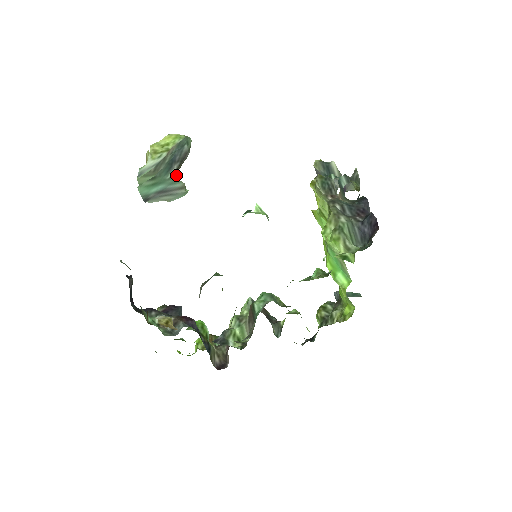
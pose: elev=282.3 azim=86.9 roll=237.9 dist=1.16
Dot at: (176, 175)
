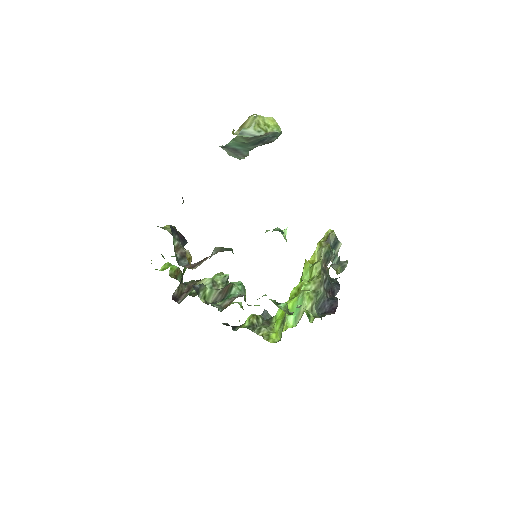
Dot at: occluded
